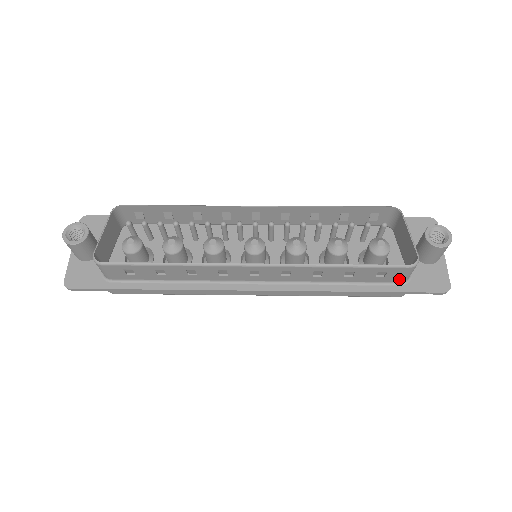
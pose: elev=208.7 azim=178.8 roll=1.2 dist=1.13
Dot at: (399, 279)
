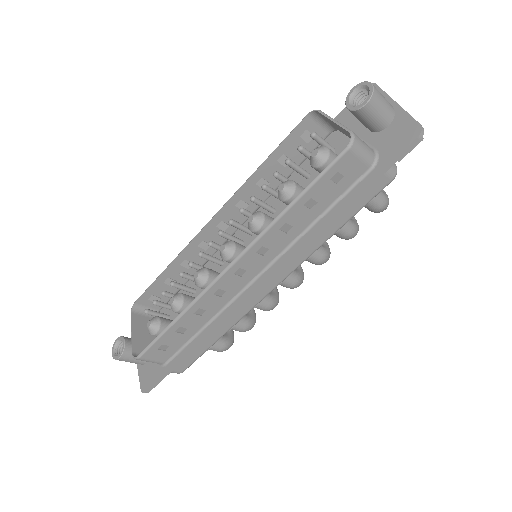
Dot at: (362, 167)
